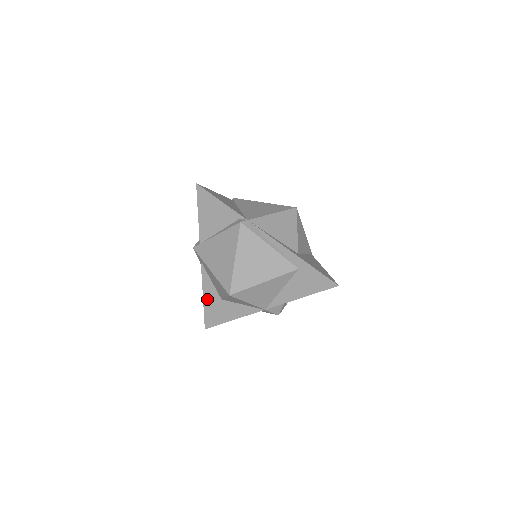
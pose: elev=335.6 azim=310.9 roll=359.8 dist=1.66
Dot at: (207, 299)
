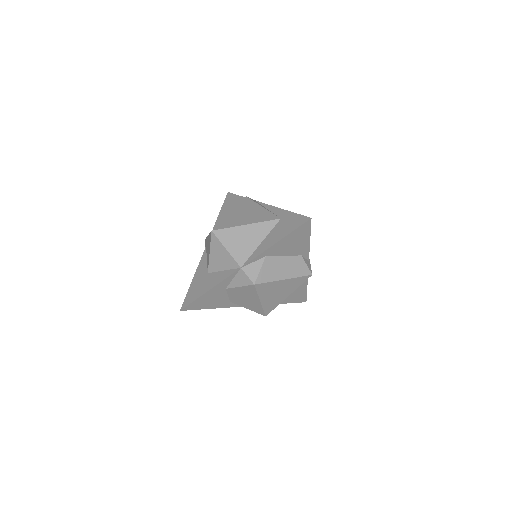
Dot at: (196, 278)
